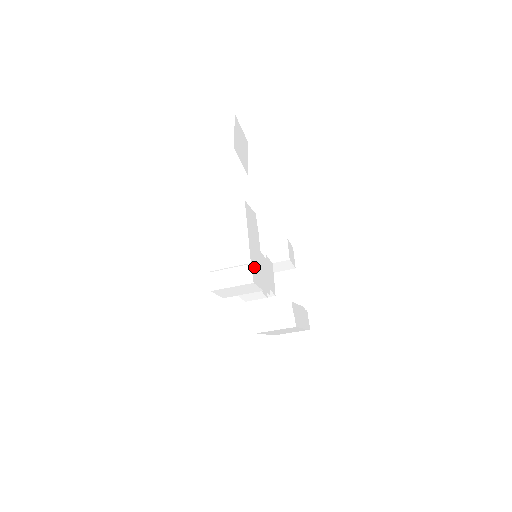
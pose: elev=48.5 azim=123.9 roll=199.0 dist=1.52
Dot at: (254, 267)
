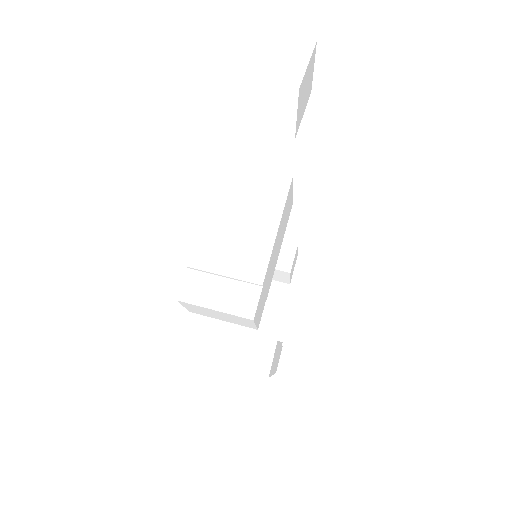
Dot at: (263, 291)
